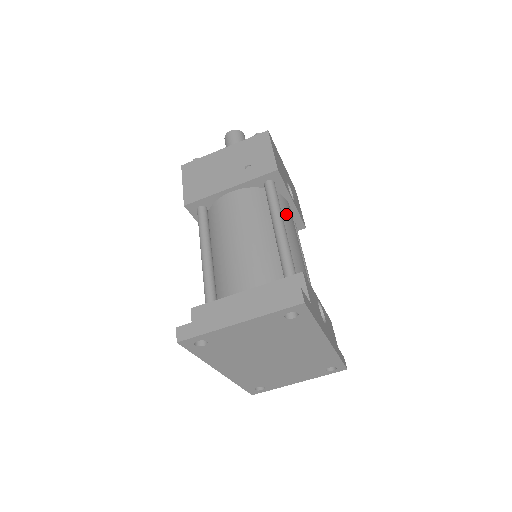
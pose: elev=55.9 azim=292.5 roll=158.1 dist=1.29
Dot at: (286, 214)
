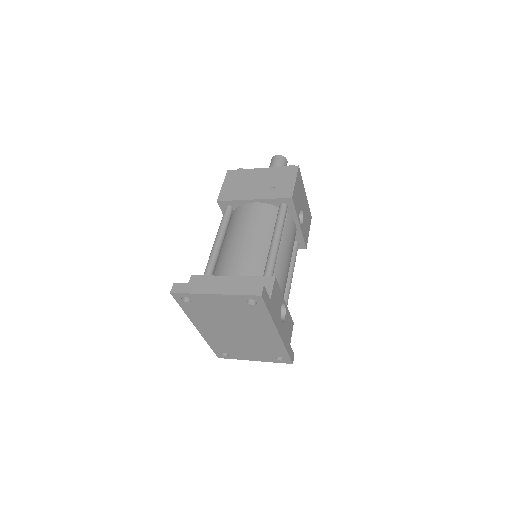
Dot at: (288, 232)
